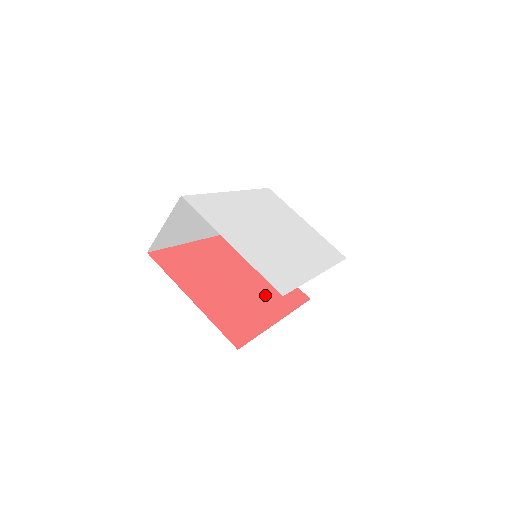
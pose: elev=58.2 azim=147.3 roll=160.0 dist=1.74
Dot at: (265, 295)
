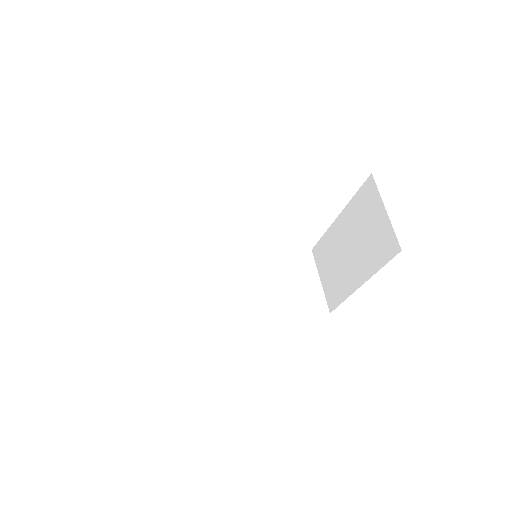
Dot at: occluded
